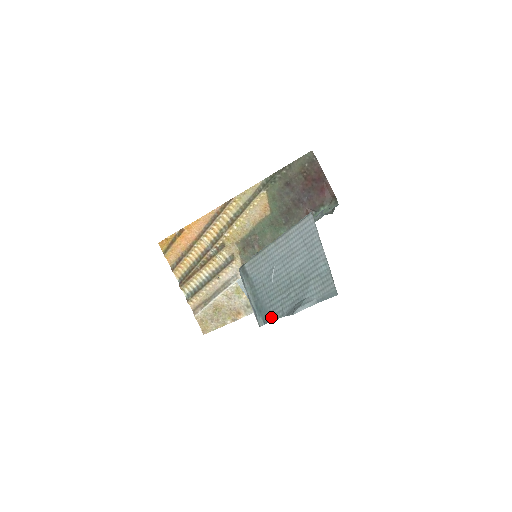
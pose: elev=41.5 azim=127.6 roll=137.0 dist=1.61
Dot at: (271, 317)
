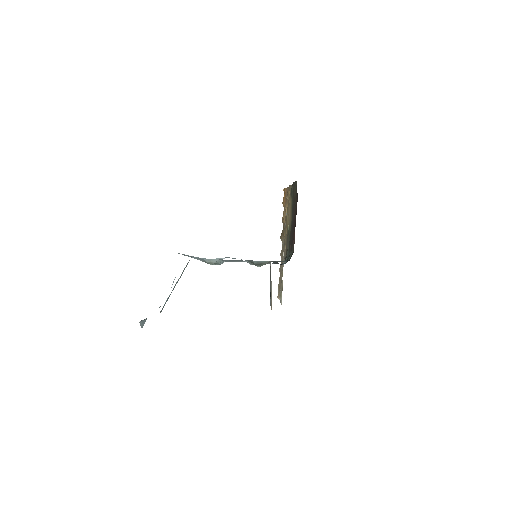
Dot at: occluded
